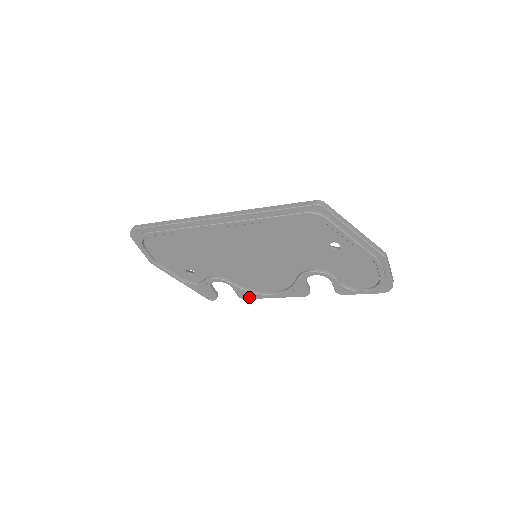
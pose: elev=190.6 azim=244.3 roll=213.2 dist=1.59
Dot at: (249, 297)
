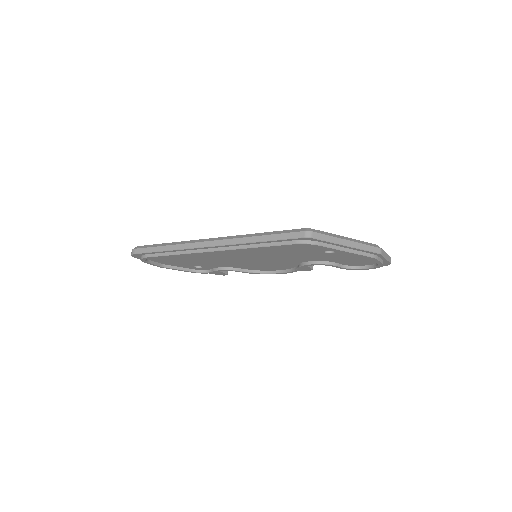
Dot at: occluded
